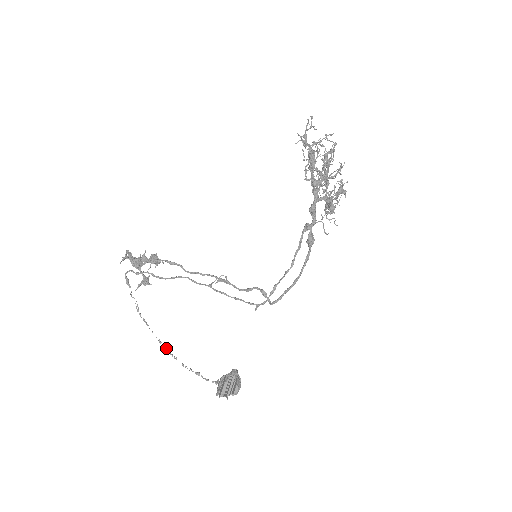
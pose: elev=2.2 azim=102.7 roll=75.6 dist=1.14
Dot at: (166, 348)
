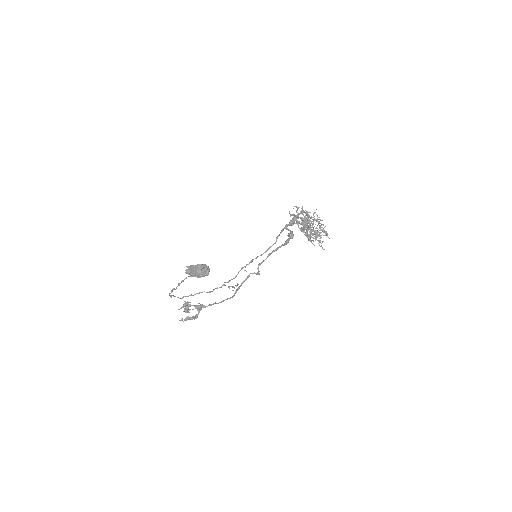
Dot at: (172, 291)
